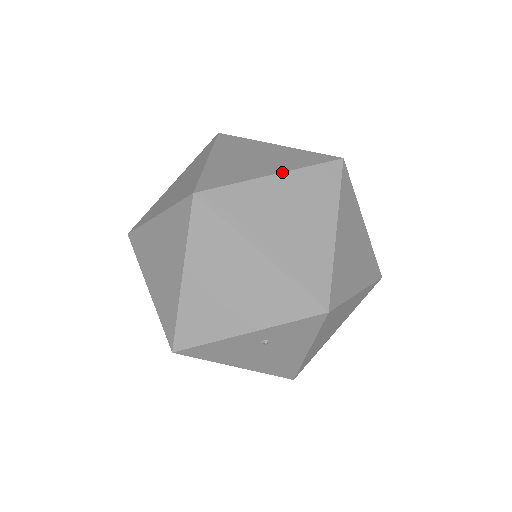
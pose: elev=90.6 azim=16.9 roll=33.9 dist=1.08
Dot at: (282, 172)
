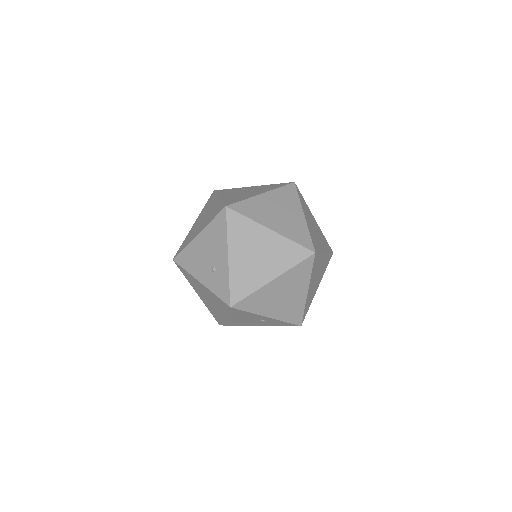
Dot at: (326, 252)
